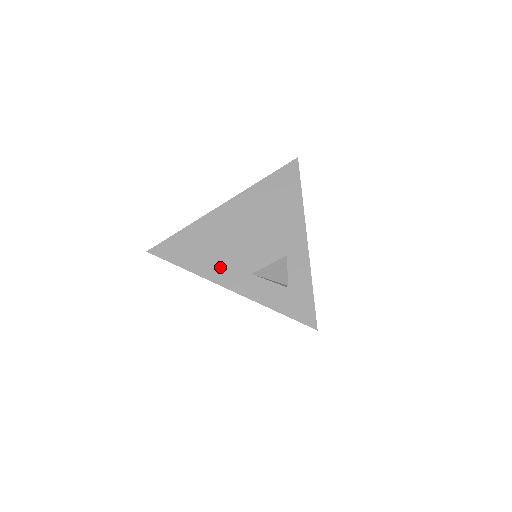
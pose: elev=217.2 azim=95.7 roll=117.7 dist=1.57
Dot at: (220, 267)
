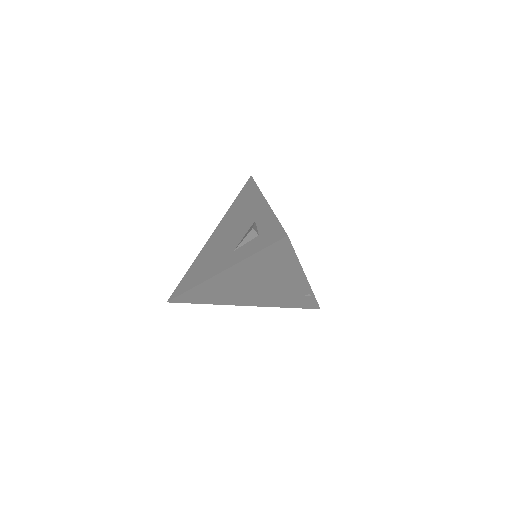
Dot at: (213, 267)
